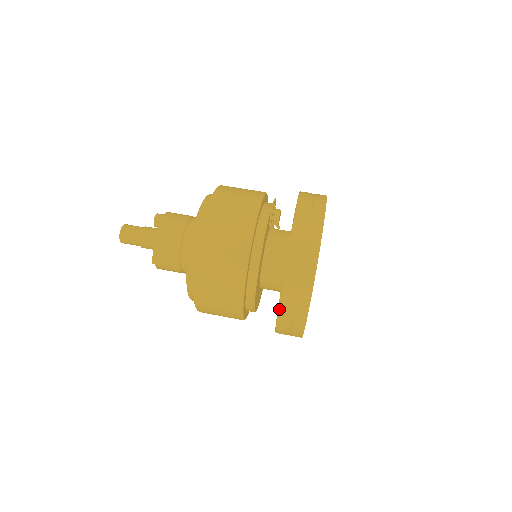
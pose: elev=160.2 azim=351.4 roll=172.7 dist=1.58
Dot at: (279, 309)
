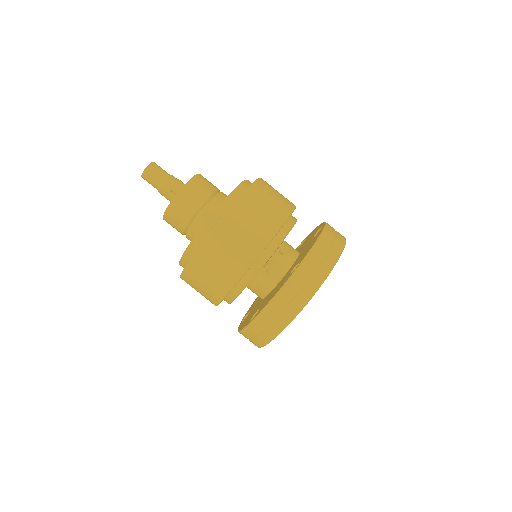
Dot at: occluded
